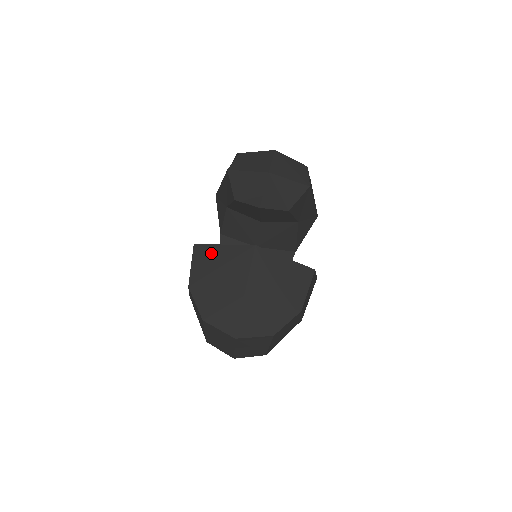
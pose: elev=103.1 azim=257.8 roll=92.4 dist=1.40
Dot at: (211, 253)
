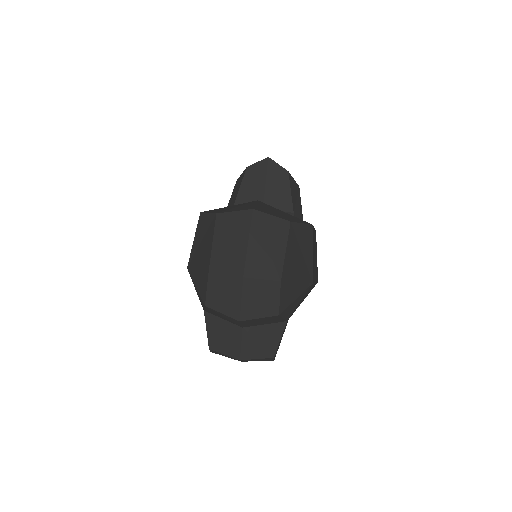
Dot at: occluded
